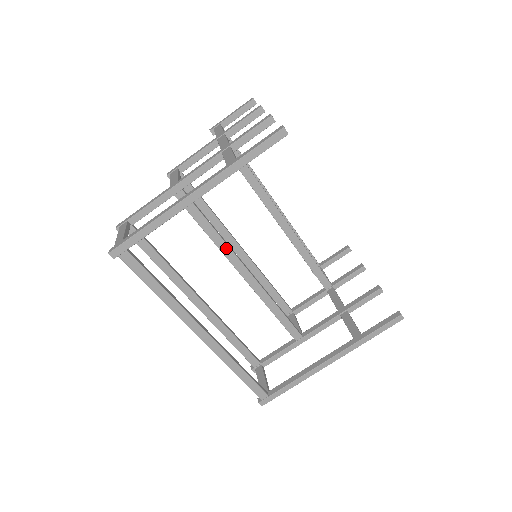
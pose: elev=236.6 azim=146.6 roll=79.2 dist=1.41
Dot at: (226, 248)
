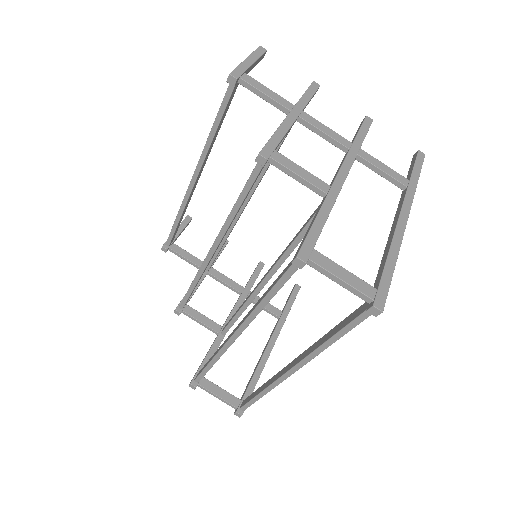
Dot at: occluded
